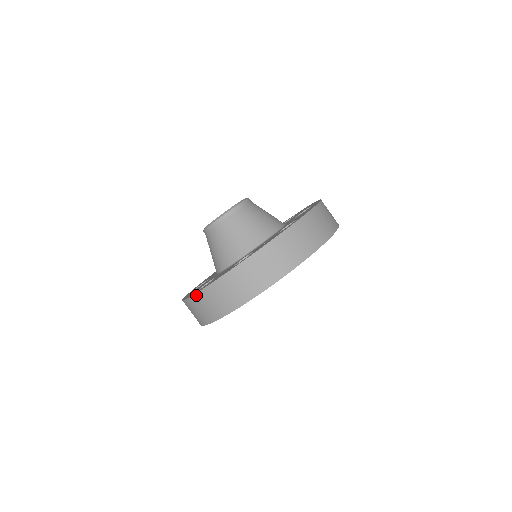
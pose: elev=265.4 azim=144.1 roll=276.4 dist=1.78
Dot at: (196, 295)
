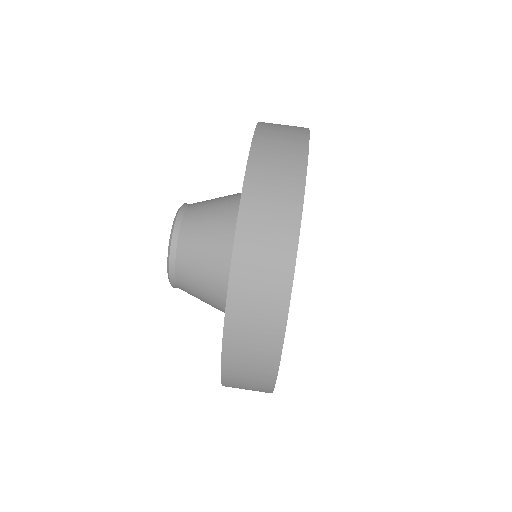
Dot at: (225, 348)
